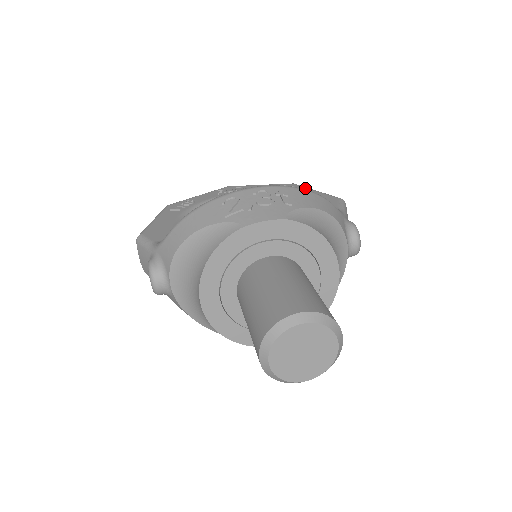
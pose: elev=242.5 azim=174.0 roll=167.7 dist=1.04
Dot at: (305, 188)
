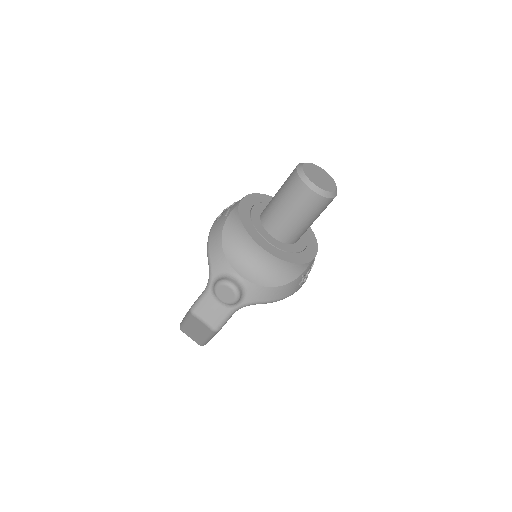
Dot at: occluded
